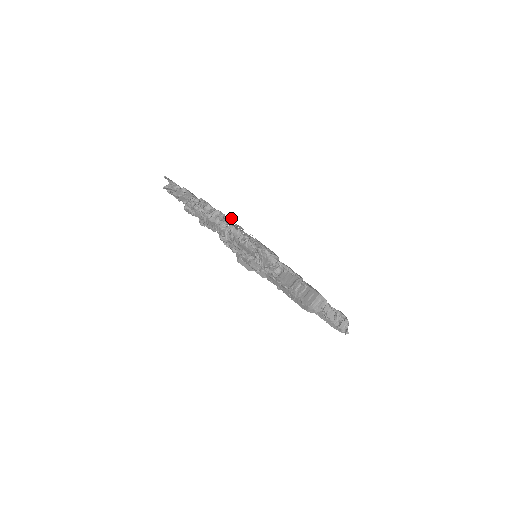
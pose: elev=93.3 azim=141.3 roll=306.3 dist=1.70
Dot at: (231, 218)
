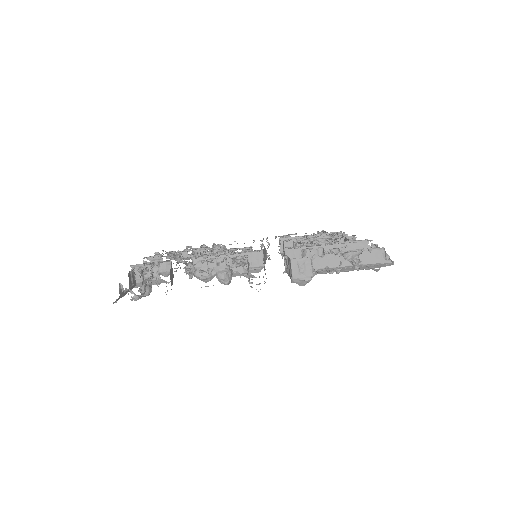
Dot at: (128, 273)
